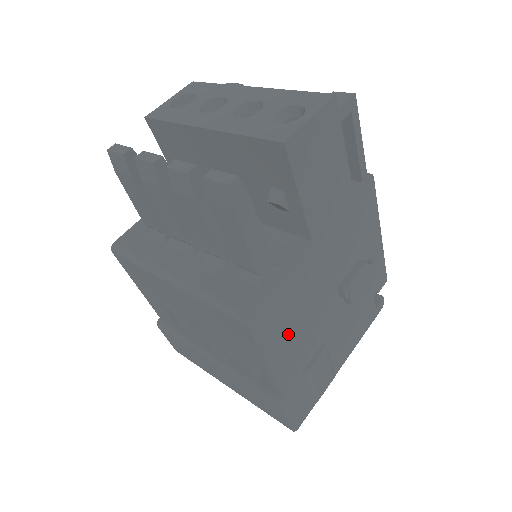
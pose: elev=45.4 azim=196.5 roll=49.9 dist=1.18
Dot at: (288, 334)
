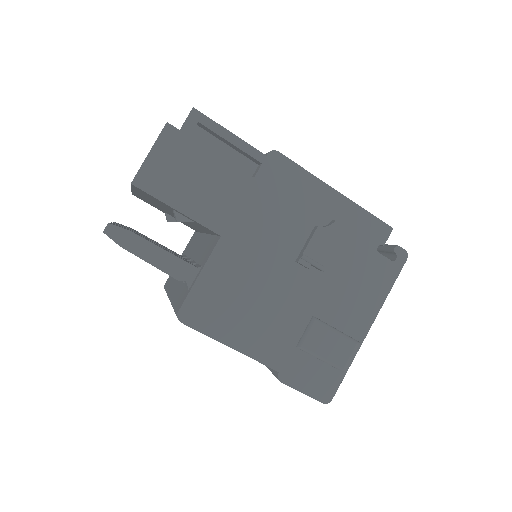
Dot at: (245, 318)
